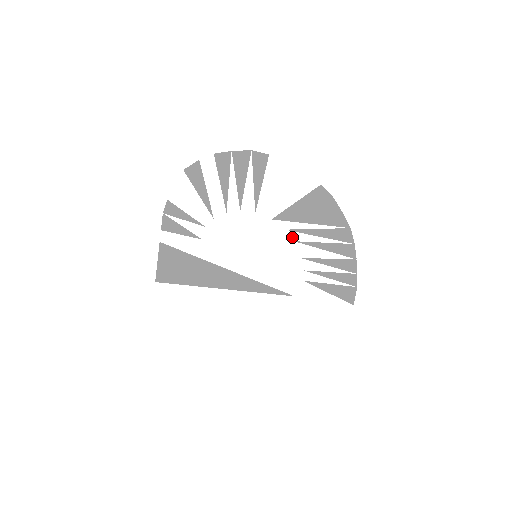
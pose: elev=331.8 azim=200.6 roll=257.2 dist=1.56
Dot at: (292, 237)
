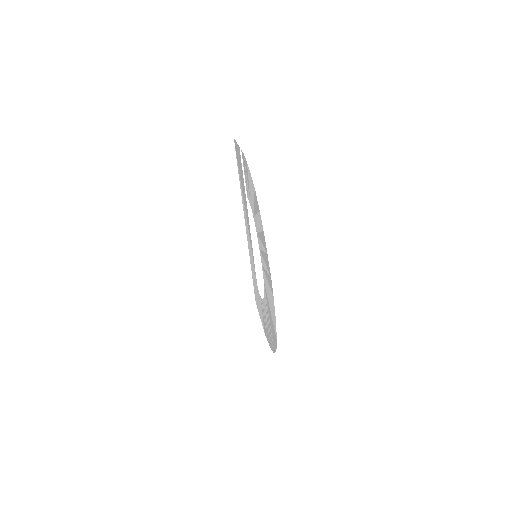
Dot at: occluded
